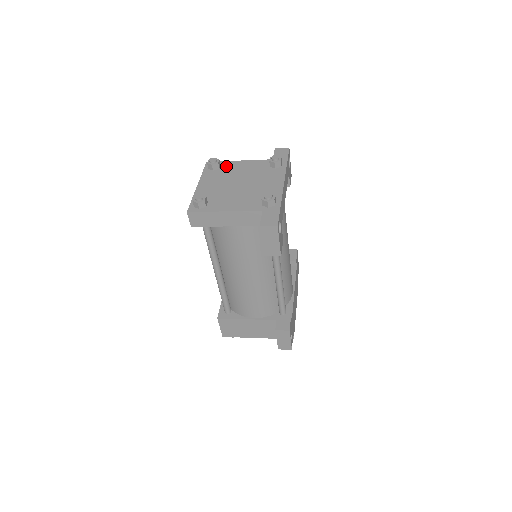
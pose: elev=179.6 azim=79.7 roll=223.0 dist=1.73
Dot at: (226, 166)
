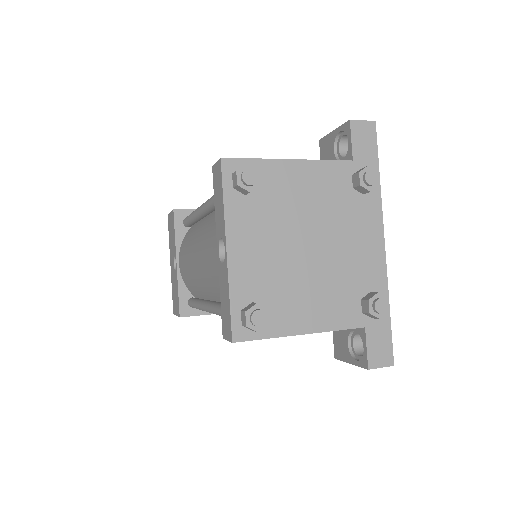
Dot at: (269, 180)
